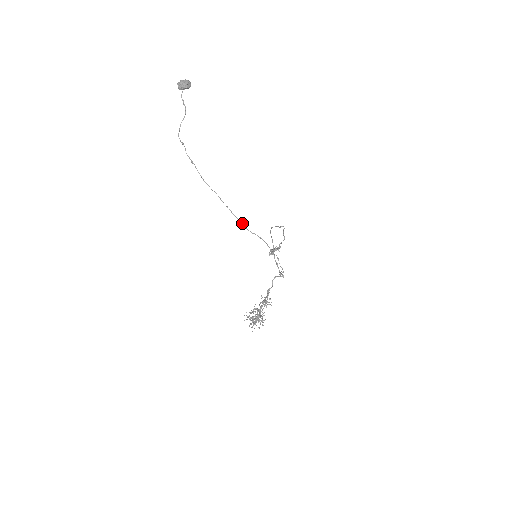
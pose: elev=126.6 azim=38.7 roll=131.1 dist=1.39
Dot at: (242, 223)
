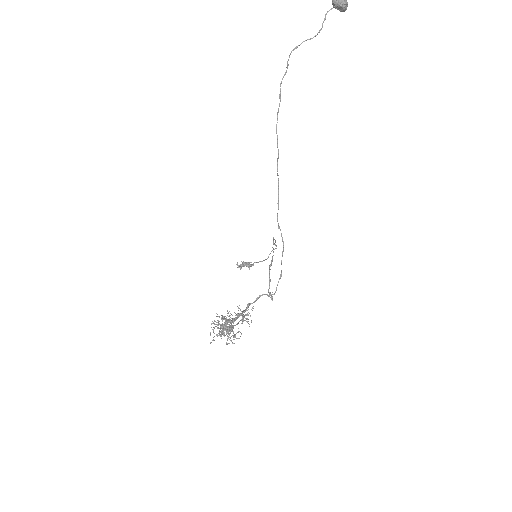
Dot at: occluded
